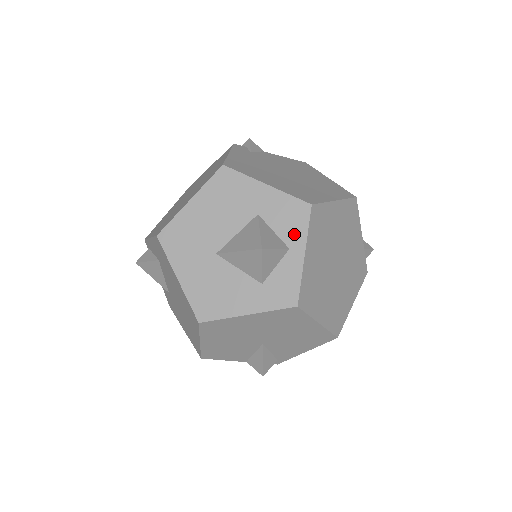
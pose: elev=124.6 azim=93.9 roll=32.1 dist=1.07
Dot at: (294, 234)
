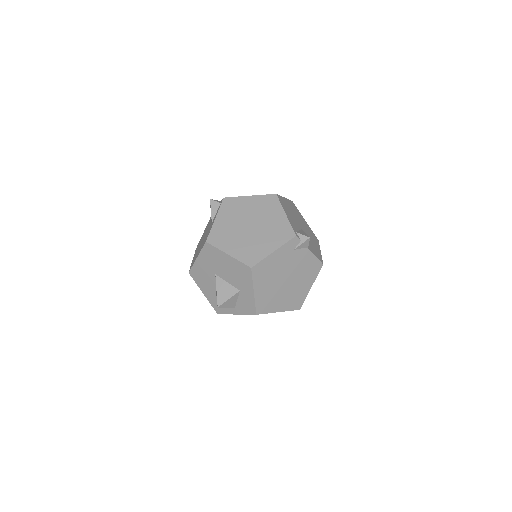
Dot at: (241, 309)
